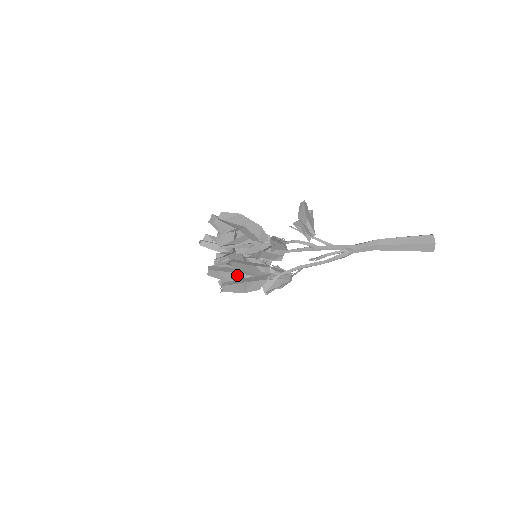
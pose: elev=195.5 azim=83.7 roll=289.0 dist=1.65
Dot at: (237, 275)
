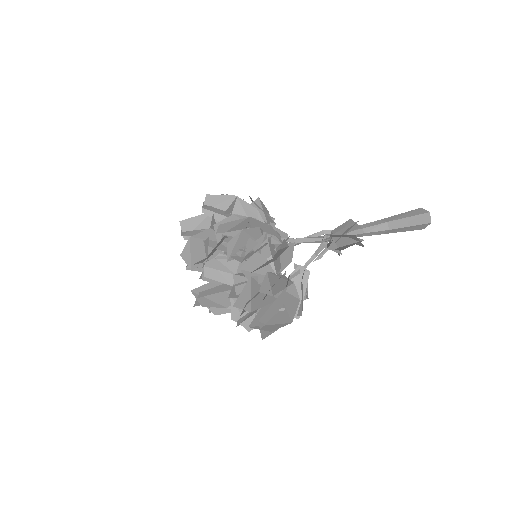
Dot at: (229, 293)
